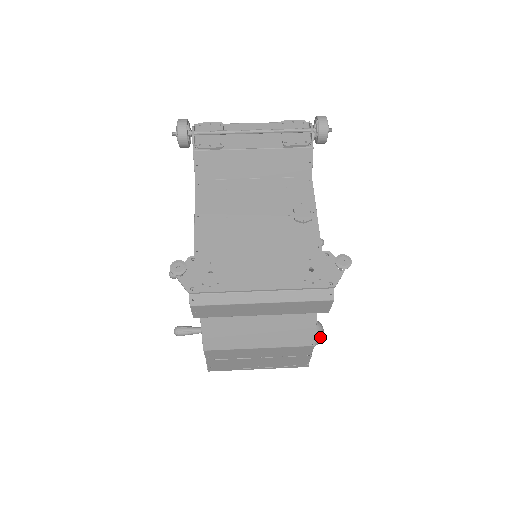
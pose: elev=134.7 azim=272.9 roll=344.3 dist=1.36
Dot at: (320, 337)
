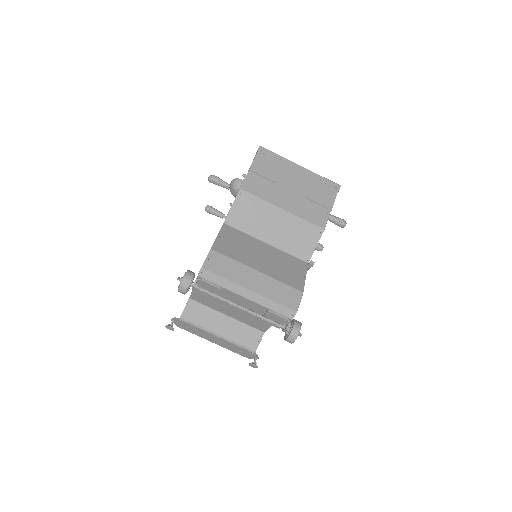
Dot at: occluded
